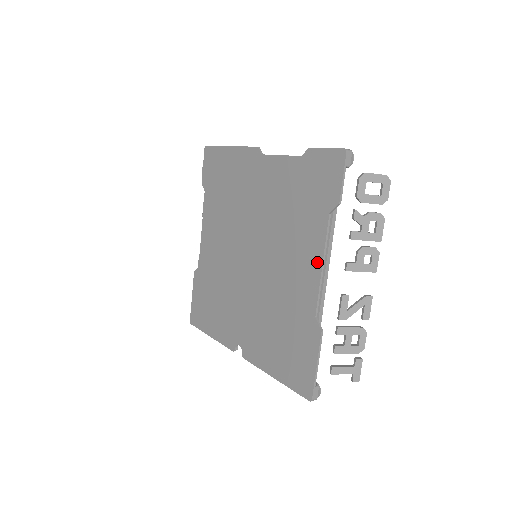
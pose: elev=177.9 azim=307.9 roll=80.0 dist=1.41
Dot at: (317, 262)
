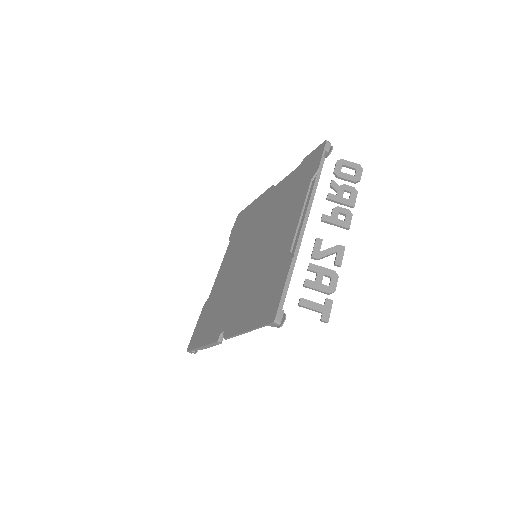
Dot at: (298, 214)
